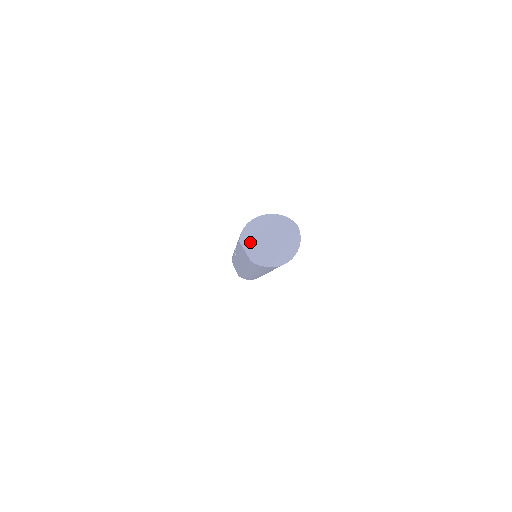
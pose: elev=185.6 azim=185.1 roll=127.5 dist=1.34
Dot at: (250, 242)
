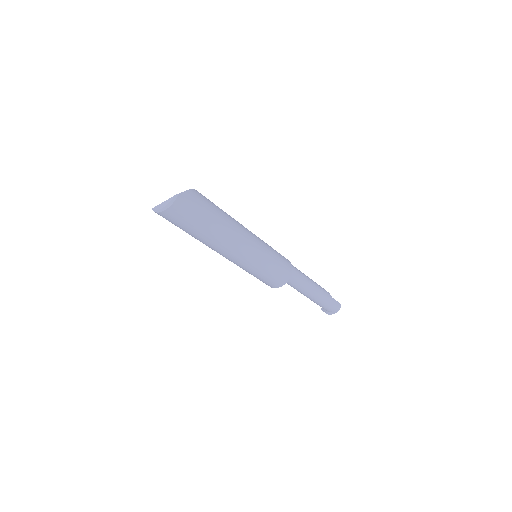
Dot at: occluded
